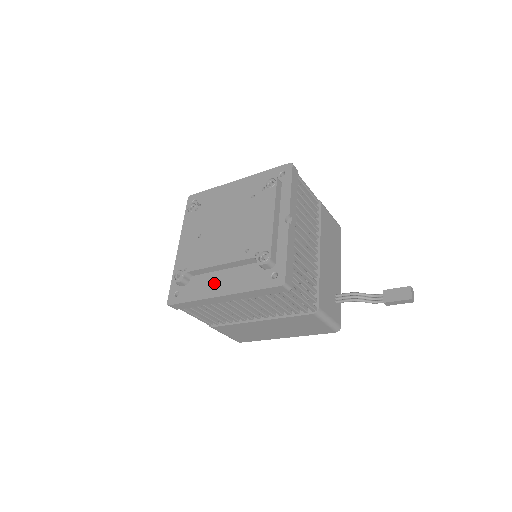
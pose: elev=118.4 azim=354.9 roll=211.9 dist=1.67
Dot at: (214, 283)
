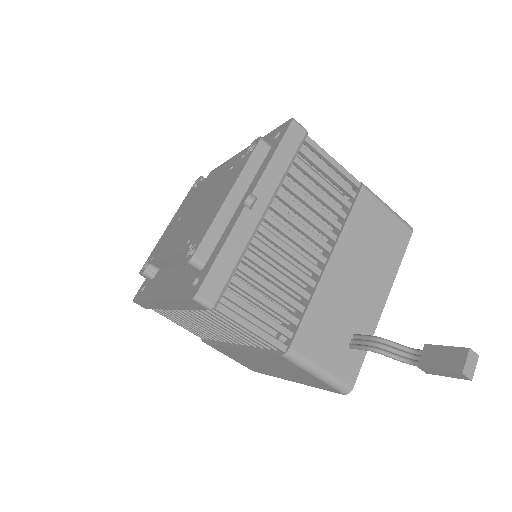
Dot at: (163, 282)
